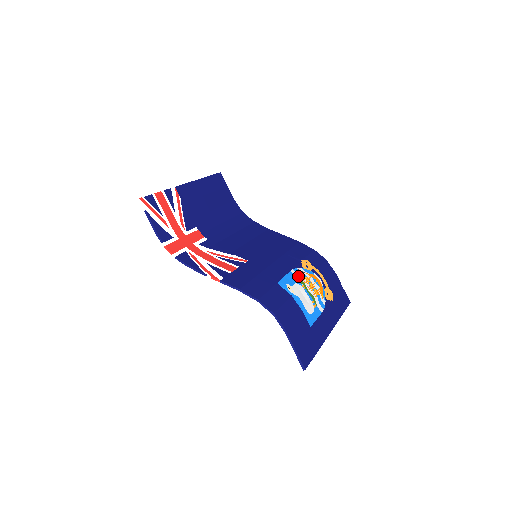
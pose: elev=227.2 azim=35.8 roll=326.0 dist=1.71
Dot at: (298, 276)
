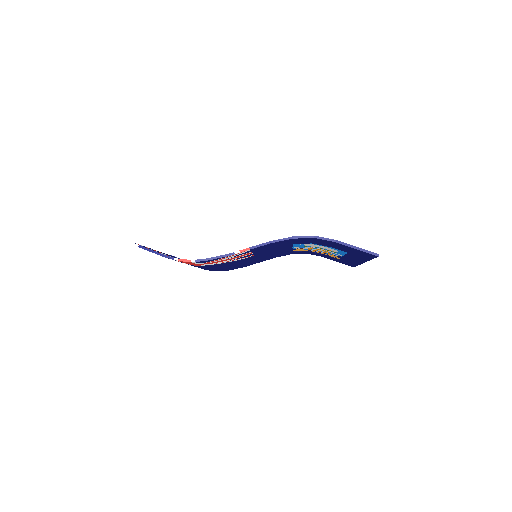
Dot at: occluded
